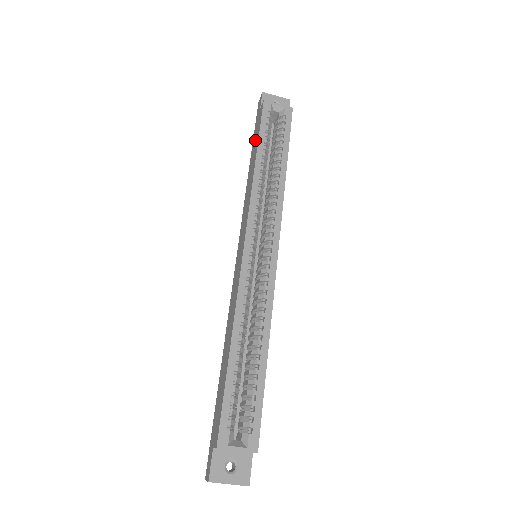
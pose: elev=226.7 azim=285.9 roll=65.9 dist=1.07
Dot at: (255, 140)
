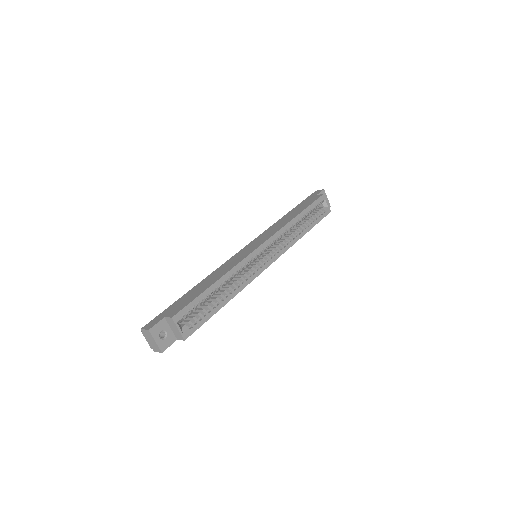
Dot at: (302, 206)
